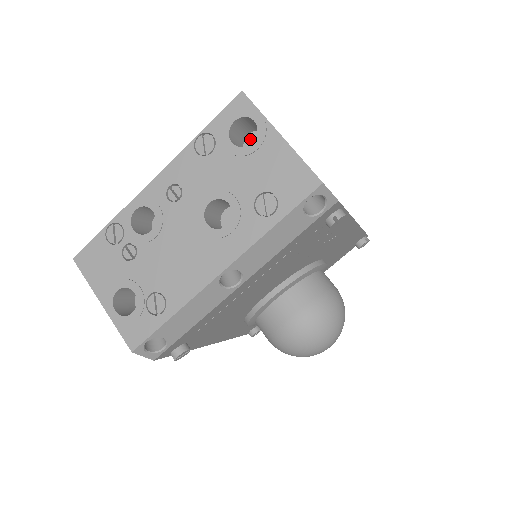
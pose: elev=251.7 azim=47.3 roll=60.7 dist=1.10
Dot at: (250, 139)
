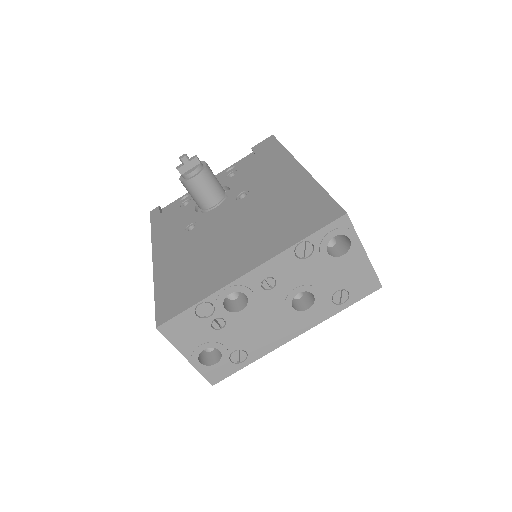
Dot at: occluded
